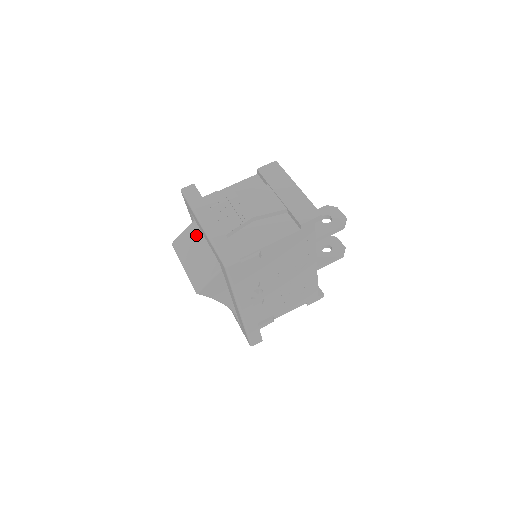
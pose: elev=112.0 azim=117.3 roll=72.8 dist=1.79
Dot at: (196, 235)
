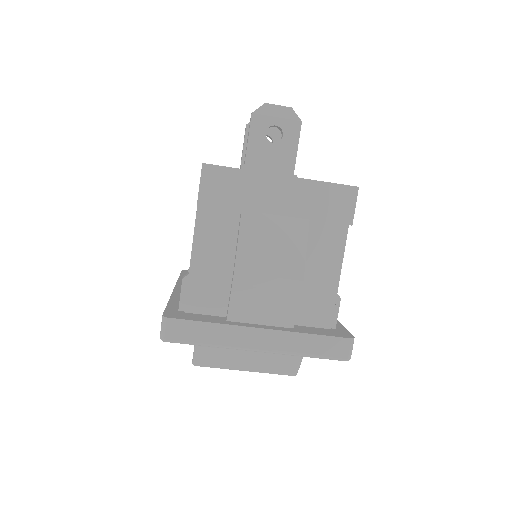
Dot at: occluded
